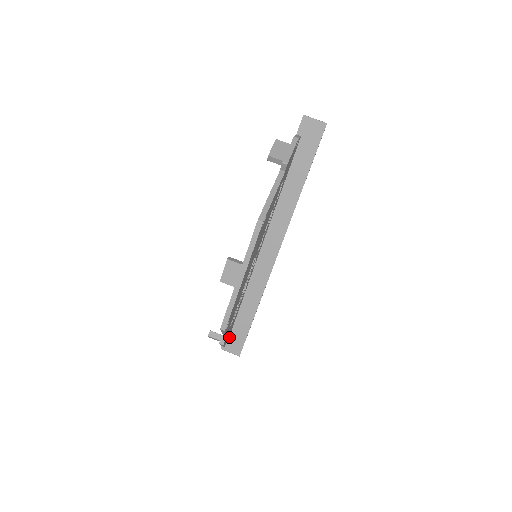
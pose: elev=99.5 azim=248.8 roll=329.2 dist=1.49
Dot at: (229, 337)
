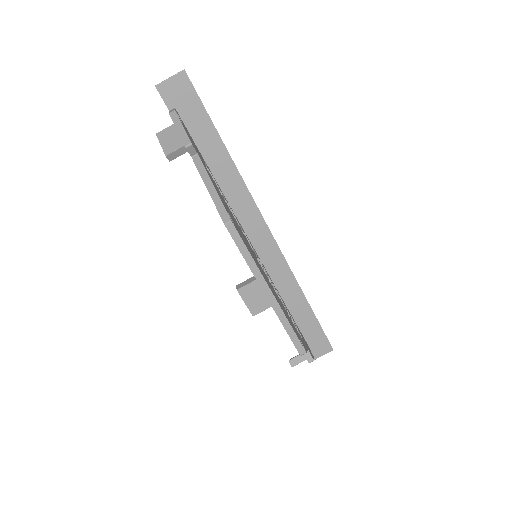
Dot at: (308, 345)
